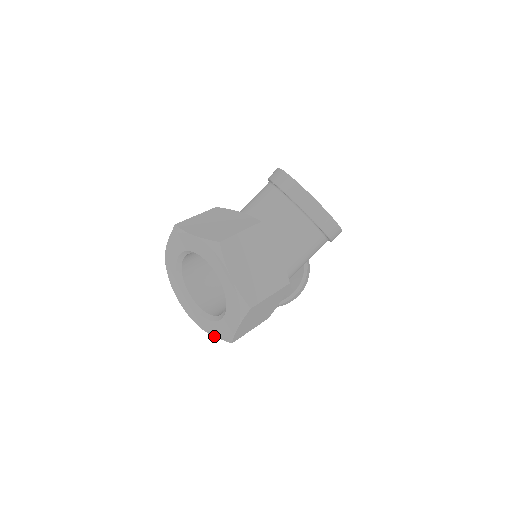
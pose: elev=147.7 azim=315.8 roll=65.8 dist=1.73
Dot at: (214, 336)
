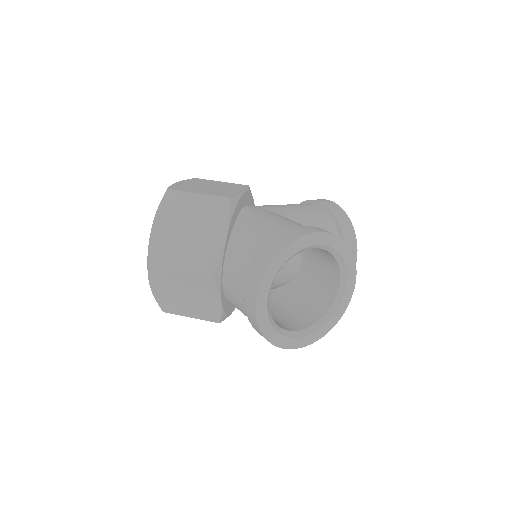
Dot at: occluded
